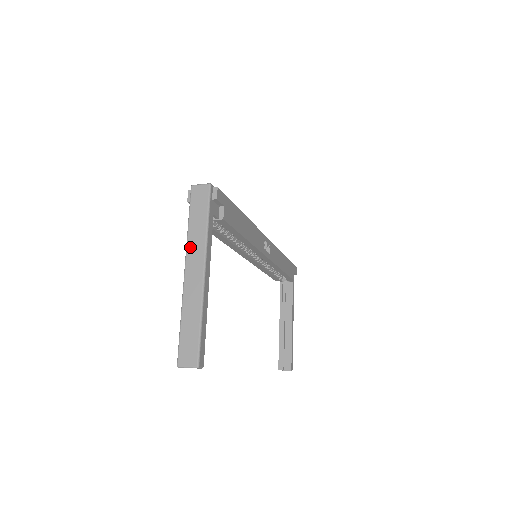
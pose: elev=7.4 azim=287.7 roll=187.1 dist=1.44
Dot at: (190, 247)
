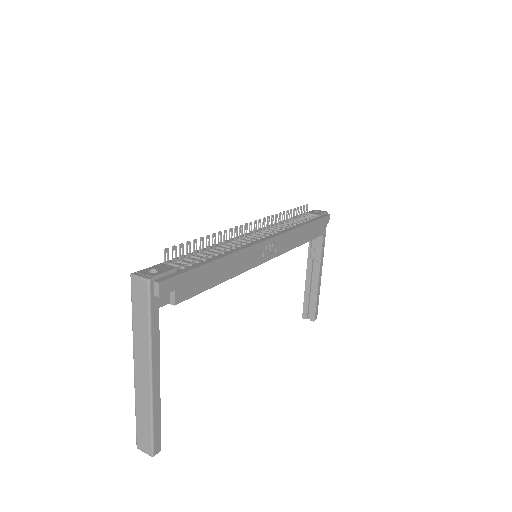
Dot at: (136, 345)
